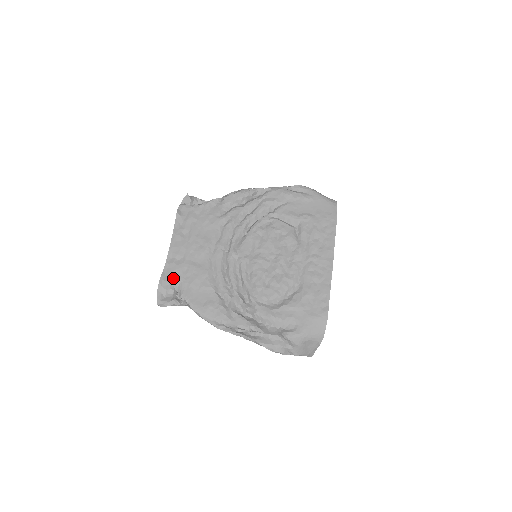
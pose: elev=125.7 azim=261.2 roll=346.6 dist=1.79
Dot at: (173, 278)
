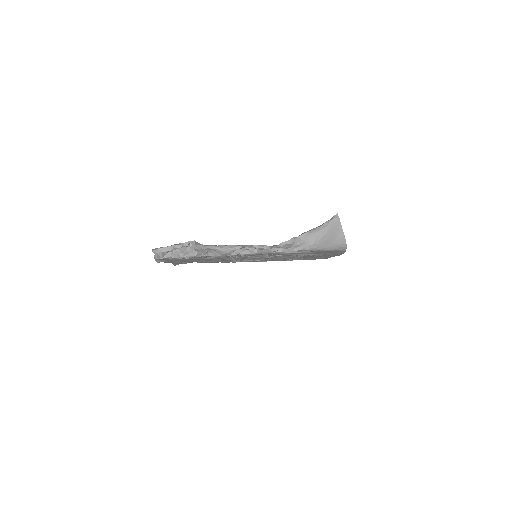
Dot at: occluded
